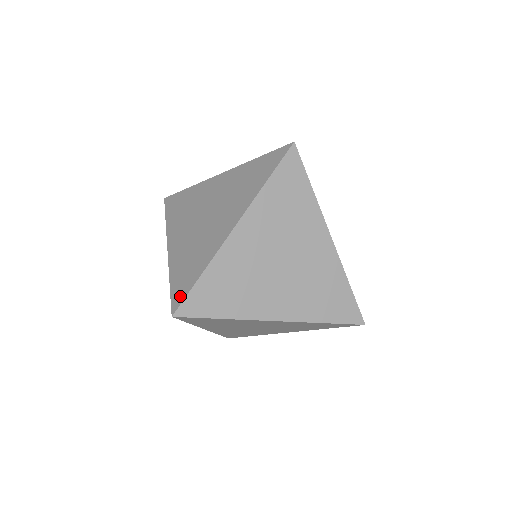
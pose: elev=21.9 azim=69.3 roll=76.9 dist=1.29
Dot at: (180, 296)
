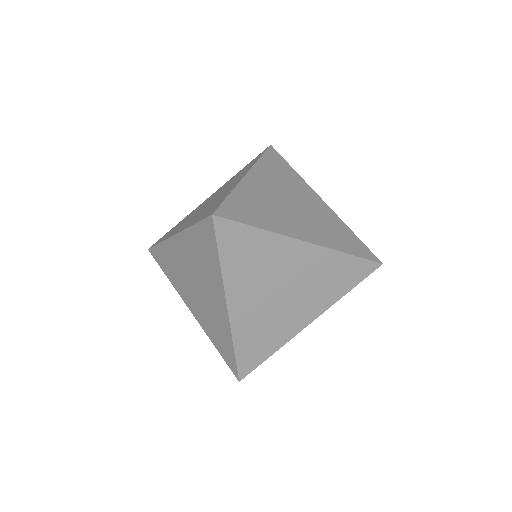
Dot at: (213, 209)
